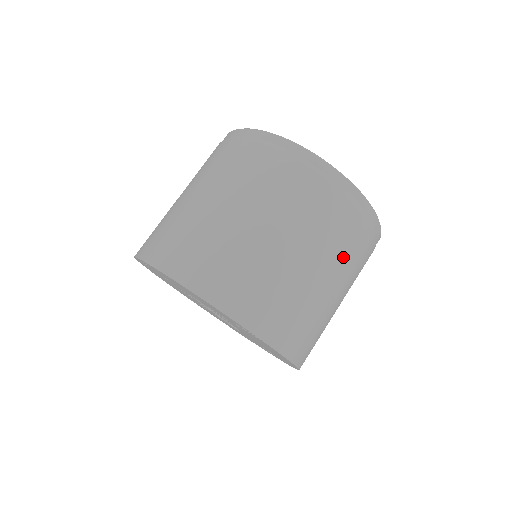
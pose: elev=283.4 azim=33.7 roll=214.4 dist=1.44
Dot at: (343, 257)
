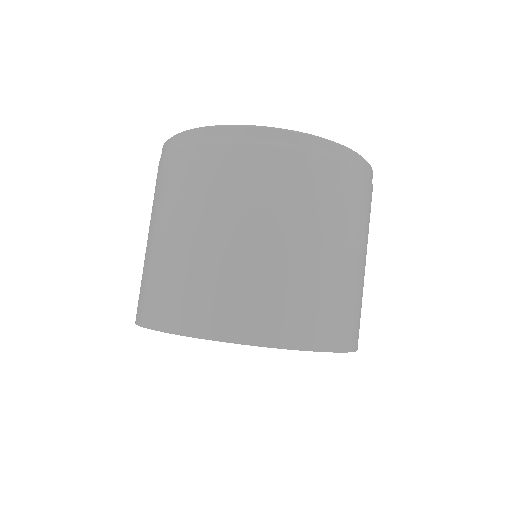
Dot at: (310, 209)
